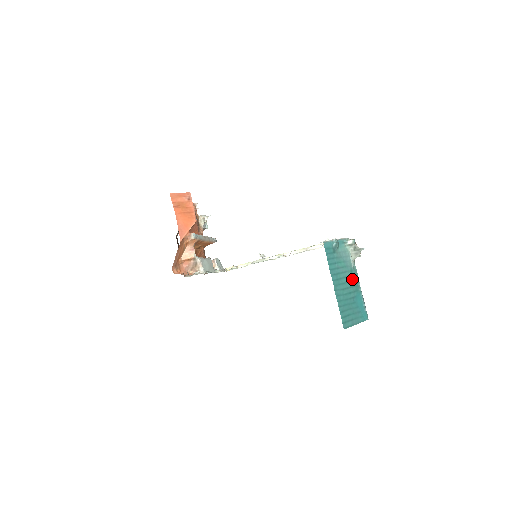
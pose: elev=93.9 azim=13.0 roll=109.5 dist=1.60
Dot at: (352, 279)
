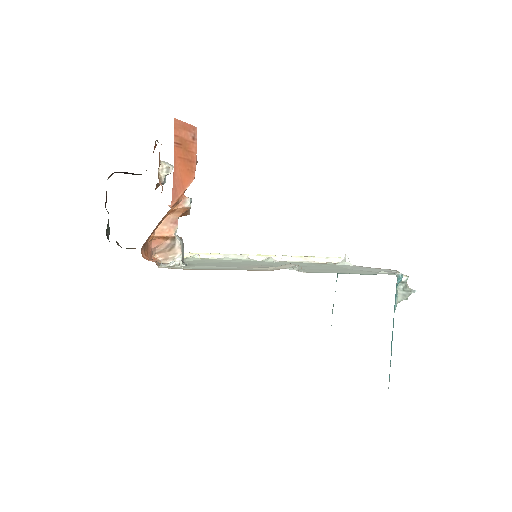
Dot at: occluded
